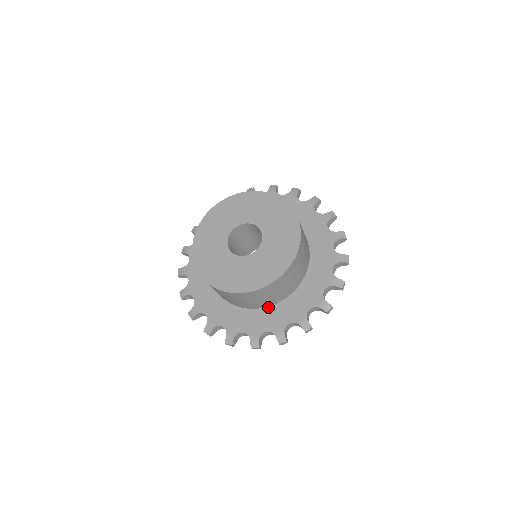
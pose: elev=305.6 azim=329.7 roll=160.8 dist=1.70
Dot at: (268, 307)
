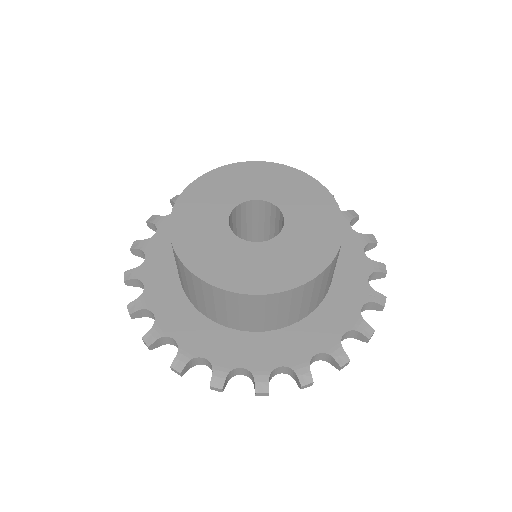
Dot at: (319, 306)
